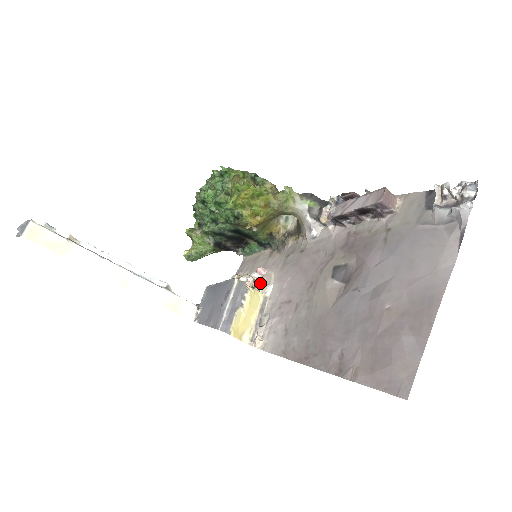
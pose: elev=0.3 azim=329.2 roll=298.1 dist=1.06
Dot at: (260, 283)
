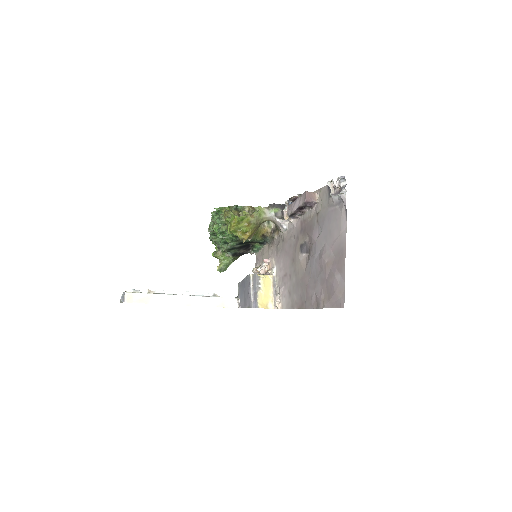
Dot at: (269, 269)
